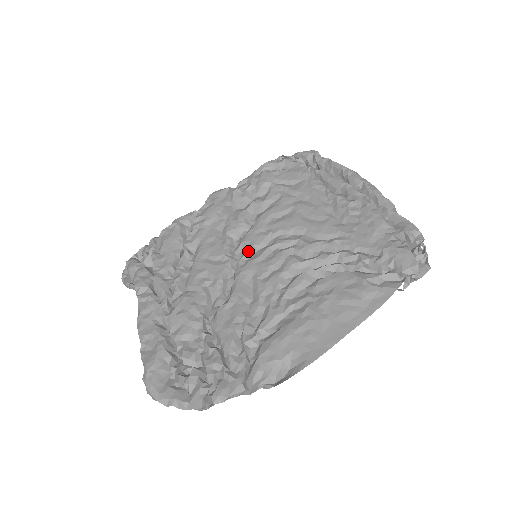
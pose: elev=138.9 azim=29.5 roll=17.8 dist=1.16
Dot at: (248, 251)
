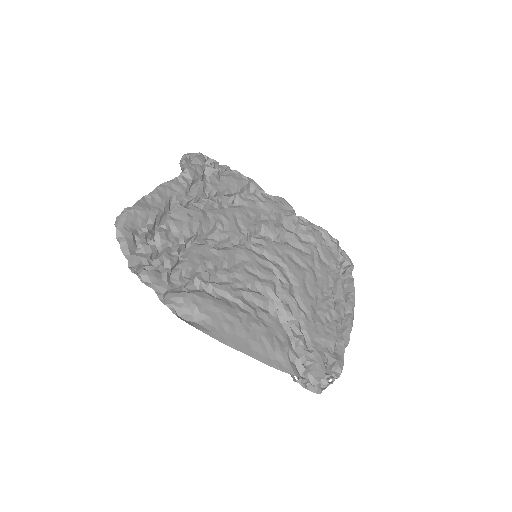
Dot at: (259, 247)
